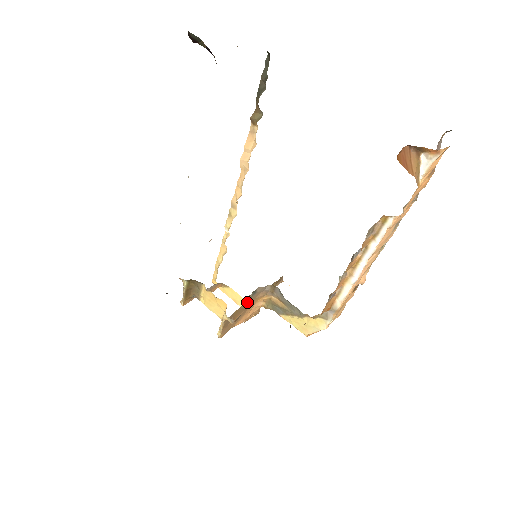
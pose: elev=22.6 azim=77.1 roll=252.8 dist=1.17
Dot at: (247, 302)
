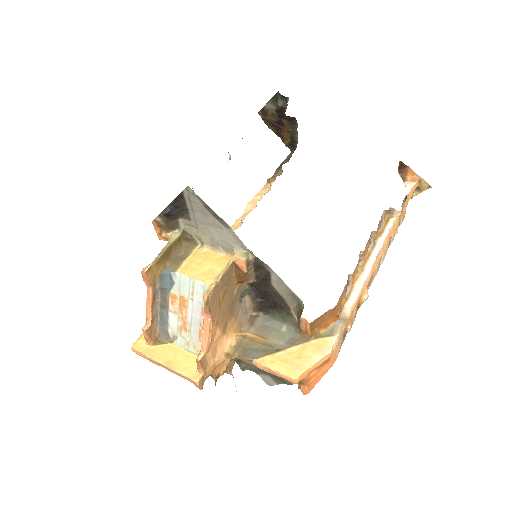
Dot at: (234, 299)
